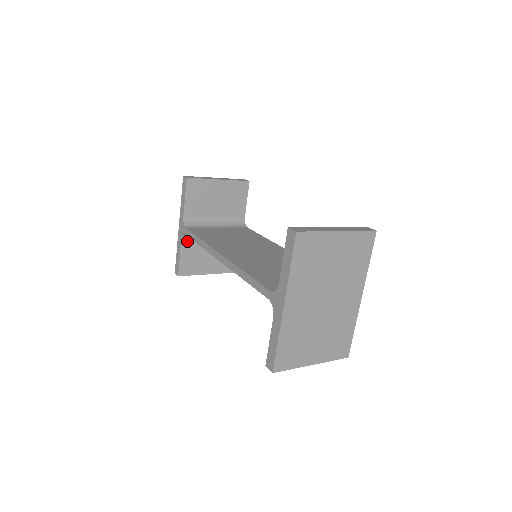
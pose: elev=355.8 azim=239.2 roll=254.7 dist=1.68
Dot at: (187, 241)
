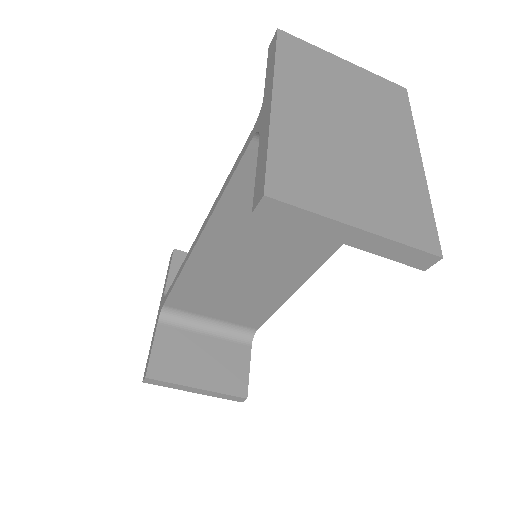
Dot at: (166, 326)
